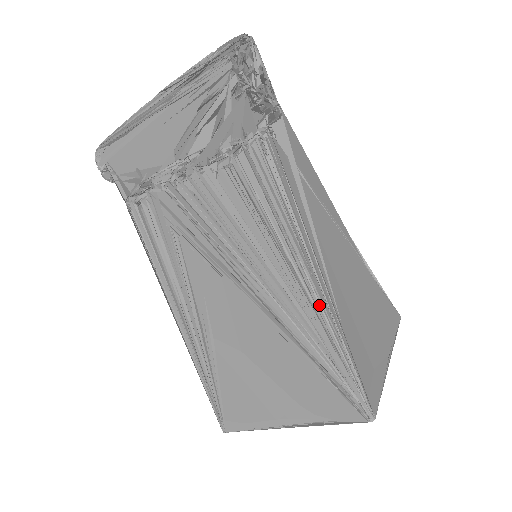
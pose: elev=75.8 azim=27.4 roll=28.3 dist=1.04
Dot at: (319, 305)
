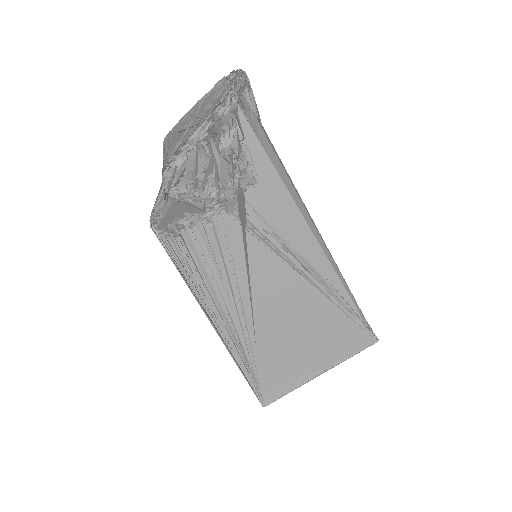
Dot at: (237, 336)
